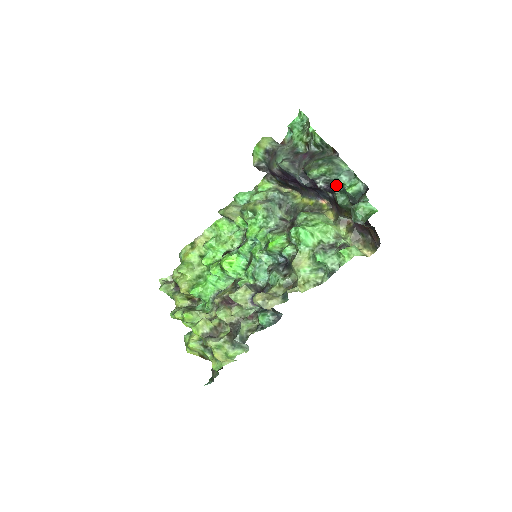
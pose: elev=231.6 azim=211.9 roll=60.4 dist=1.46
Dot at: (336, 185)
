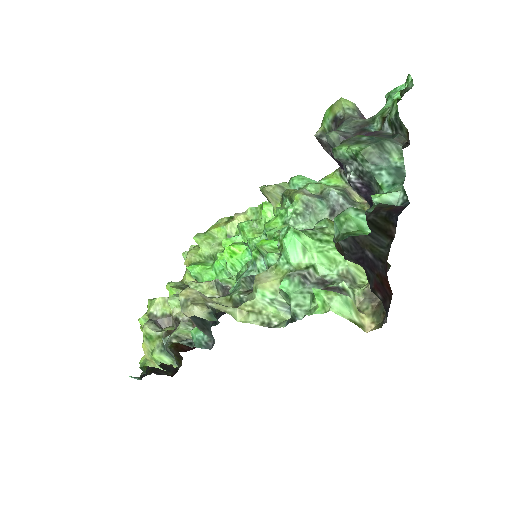
Dot at: (374, 188)
